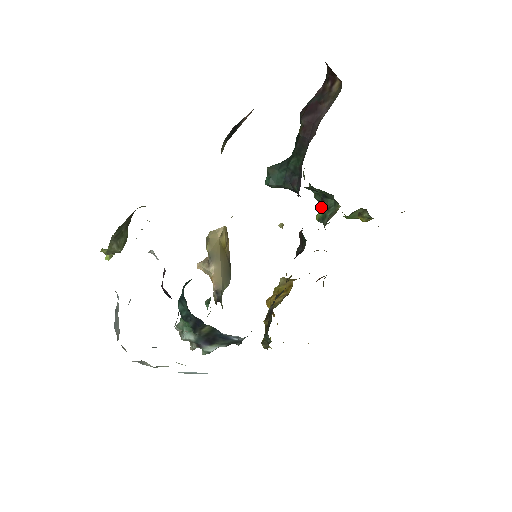
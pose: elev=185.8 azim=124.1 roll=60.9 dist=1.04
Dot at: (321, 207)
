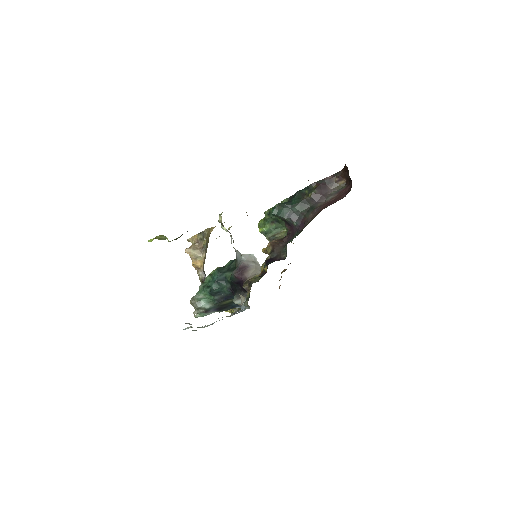
Dot at: (268, 225)
